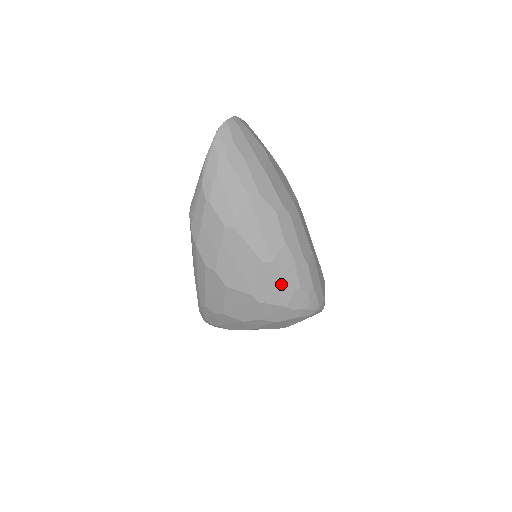
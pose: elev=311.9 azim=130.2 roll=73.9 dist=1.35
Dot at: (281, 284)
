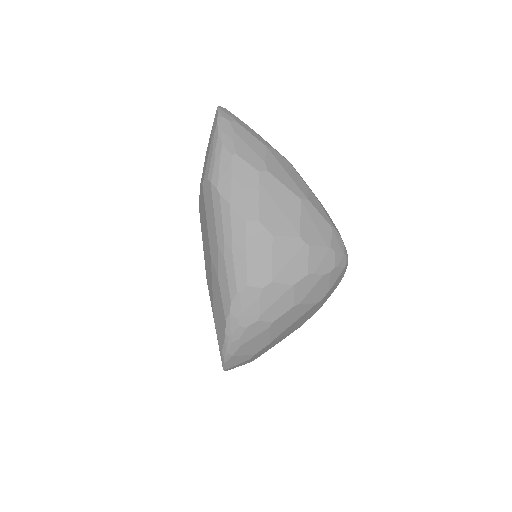
Dot at: (320, 223)
